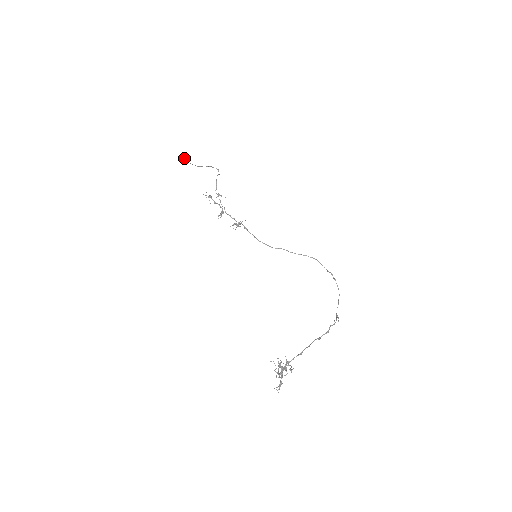
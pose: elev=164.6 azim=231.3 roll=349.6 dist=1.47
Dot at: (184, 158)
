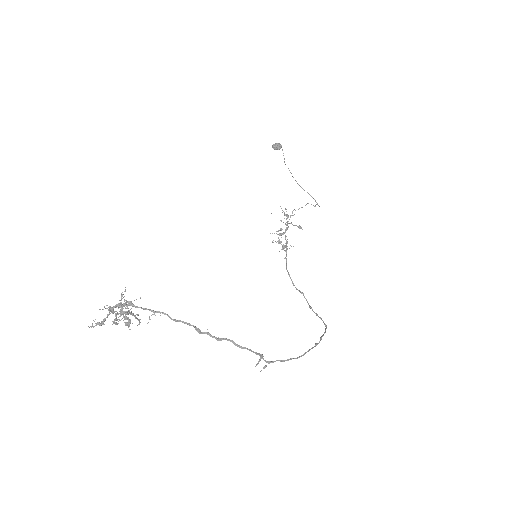
Dot at: (276, 143)
